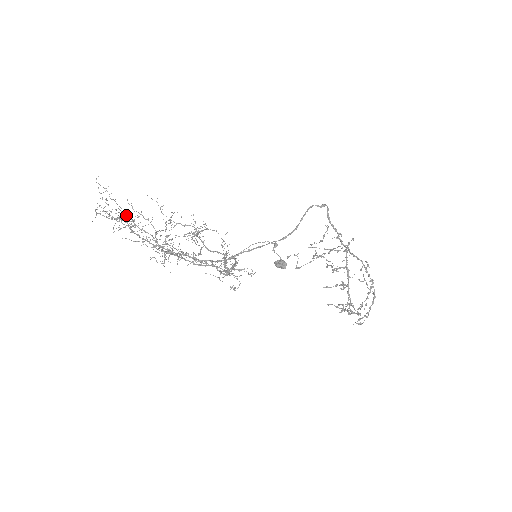
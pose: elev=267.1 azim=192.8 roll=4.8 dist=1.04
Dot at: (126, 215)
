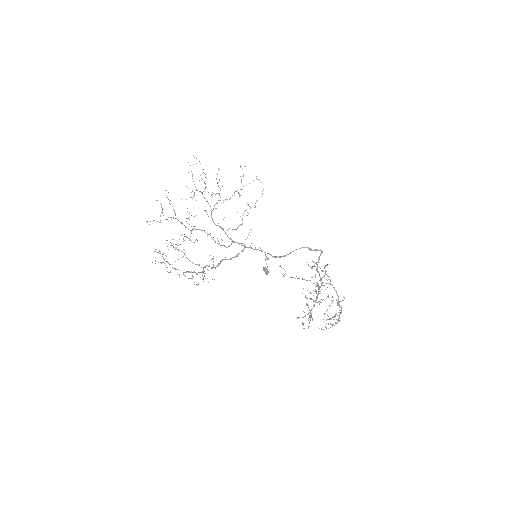
Dot at: (160, 215)
